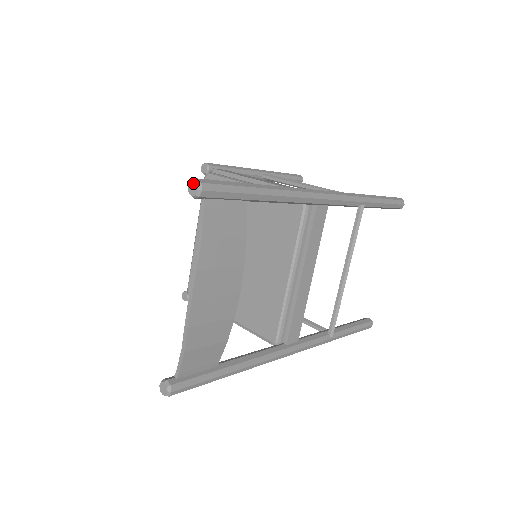
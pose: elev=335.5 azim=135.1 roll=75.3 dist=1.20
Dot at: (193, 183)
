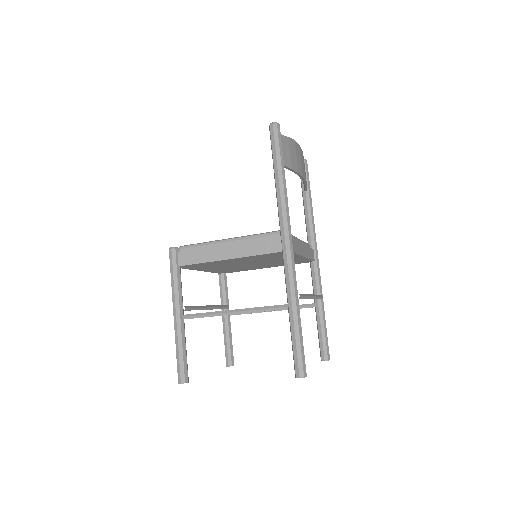
Dot at: occluded
